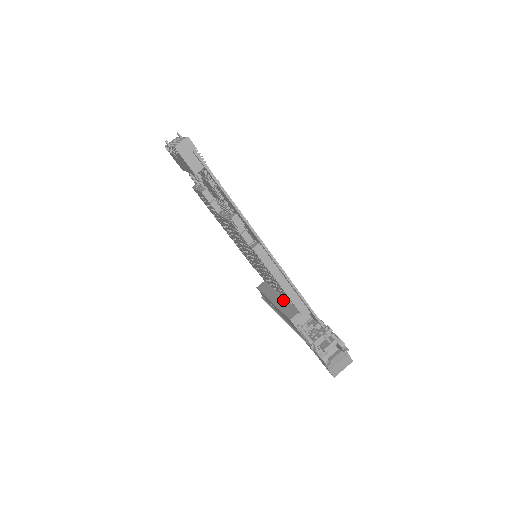
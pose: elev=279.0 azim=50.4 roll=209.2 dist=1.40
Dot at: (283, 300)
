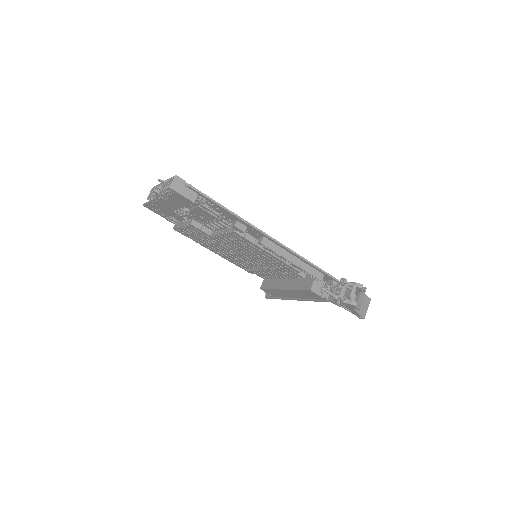
Dot at: (292, 282)
